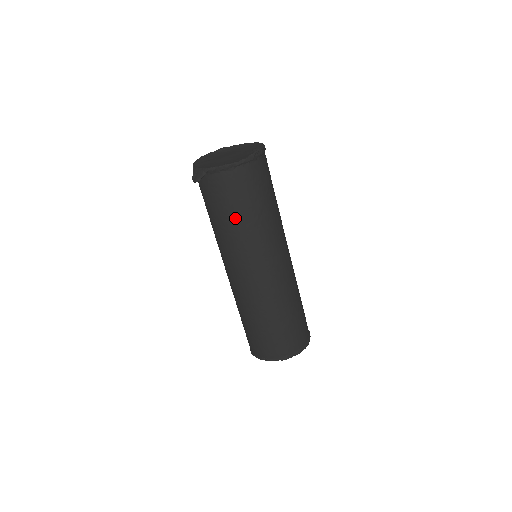
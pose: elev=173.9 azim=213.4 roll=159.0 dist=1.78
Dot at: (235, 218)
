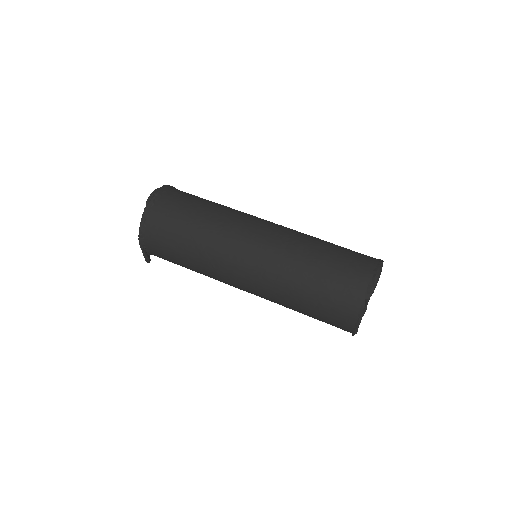
Dot at: (185, 253)
